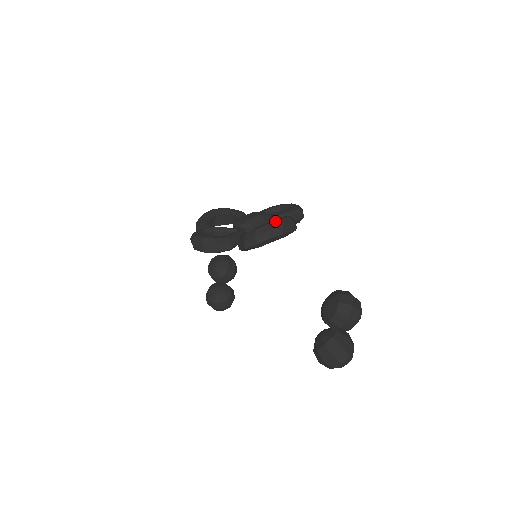
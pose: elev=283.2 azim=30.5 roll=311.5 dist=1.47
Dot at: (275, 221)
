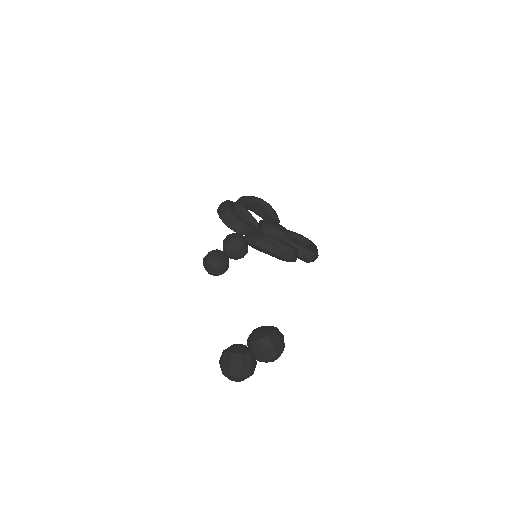
Dot at: (281, 242)
